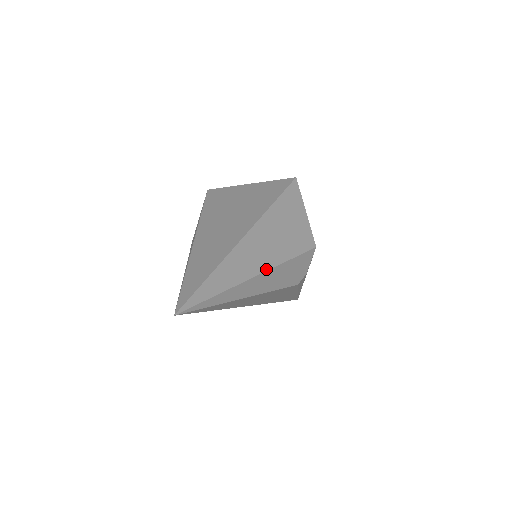
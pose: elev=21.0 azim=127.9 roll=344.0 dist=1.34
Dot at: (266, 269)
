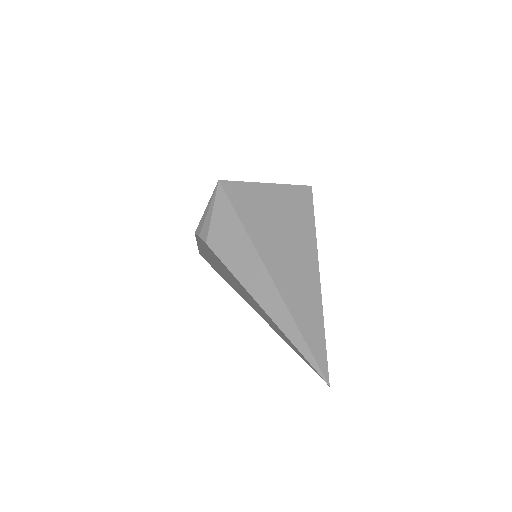
Dot at: occluded
